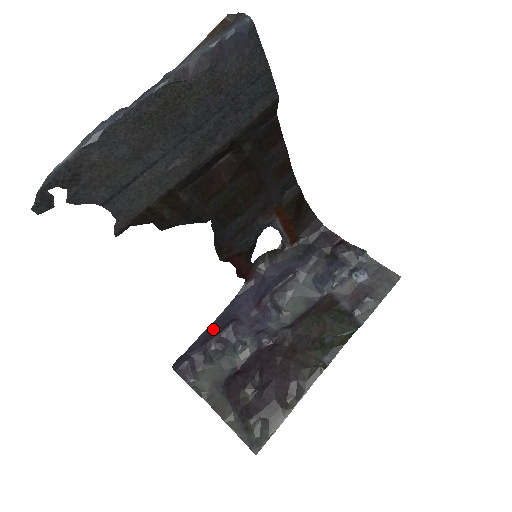
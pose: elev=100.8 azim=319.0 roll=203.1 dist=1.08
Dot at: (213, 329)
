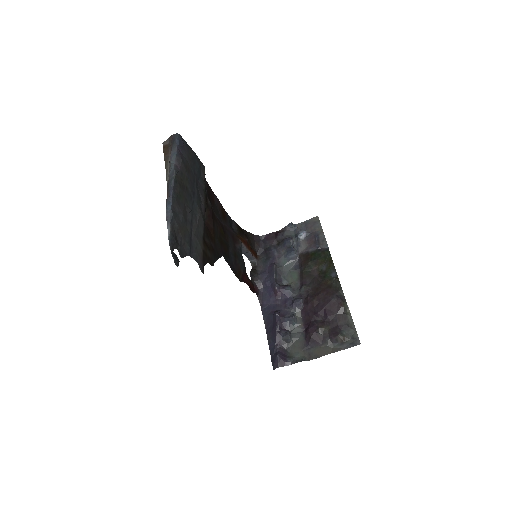
Dot at: (270, 330)
